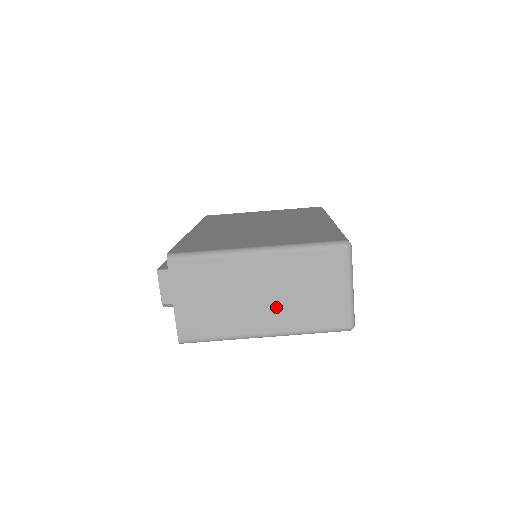
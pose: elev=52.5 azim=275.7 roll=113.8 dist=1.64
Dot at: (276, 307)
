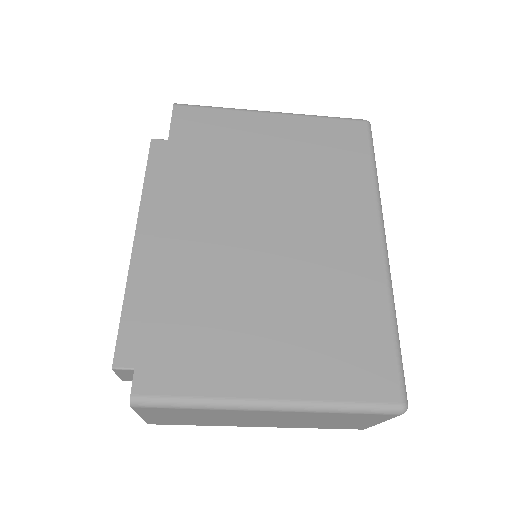
Dot at: (281, 423)
